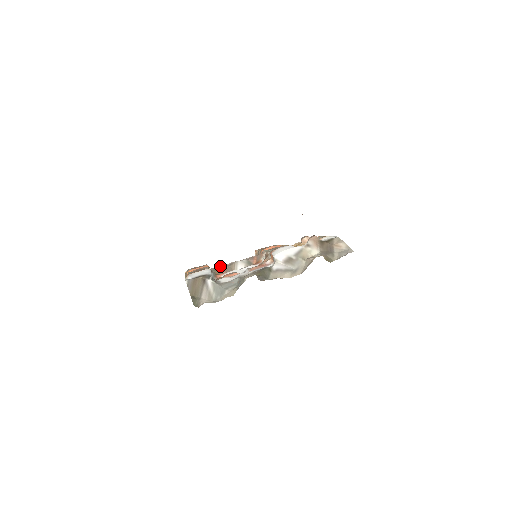
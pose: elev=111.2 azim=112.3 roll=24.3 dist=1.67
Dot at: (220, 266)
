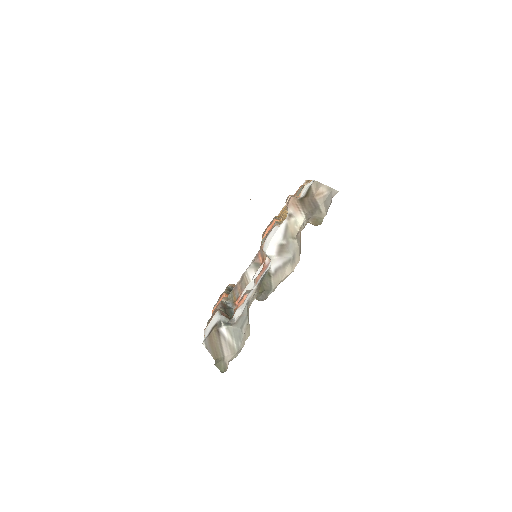
Dot at: (234, 288)
